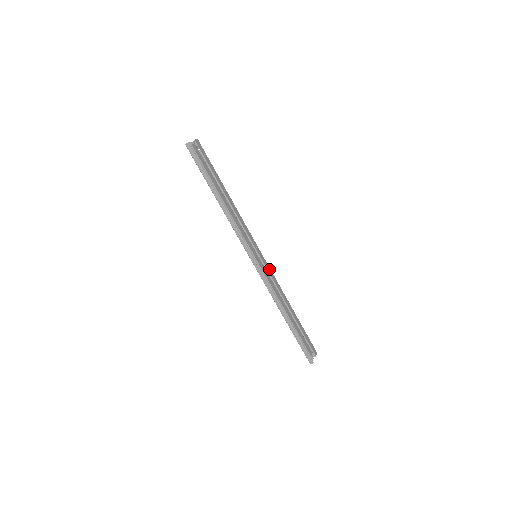
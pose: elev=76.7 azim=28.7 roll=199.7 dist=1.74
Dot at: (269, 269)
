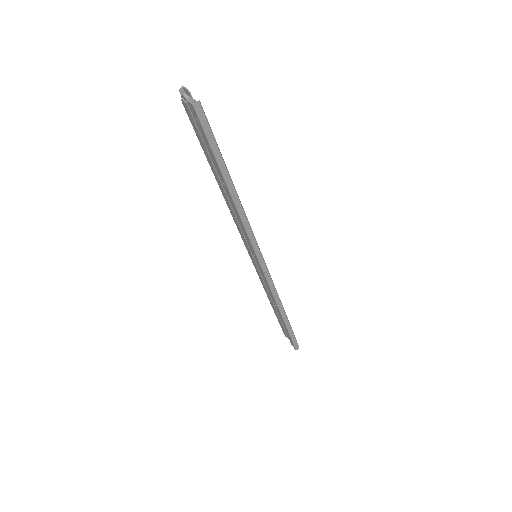
Dot at: occluded
